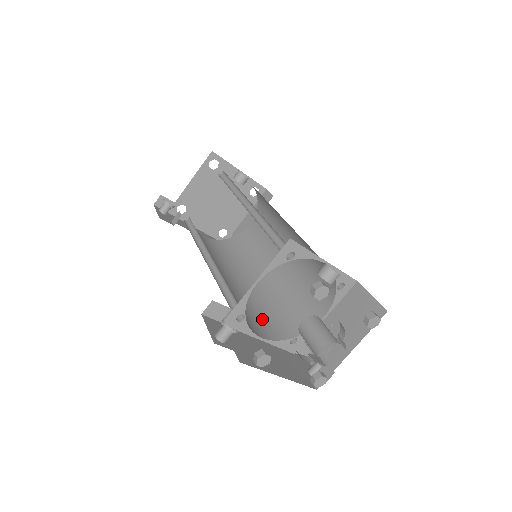
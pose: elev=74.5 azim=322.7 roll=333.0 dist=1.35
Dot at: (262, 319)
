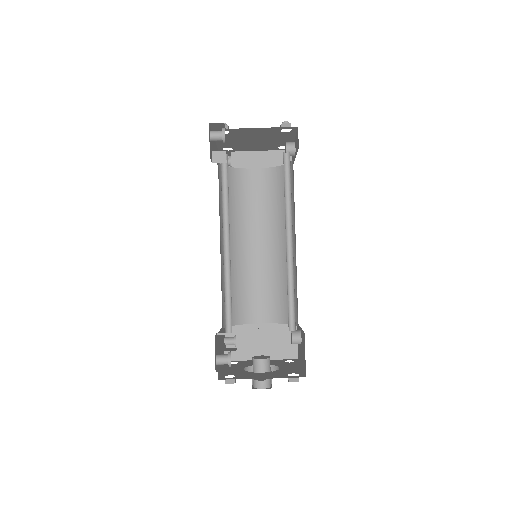
Dot at: occluded
